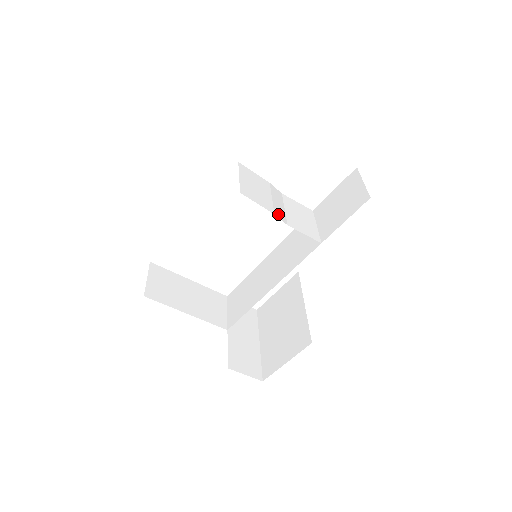
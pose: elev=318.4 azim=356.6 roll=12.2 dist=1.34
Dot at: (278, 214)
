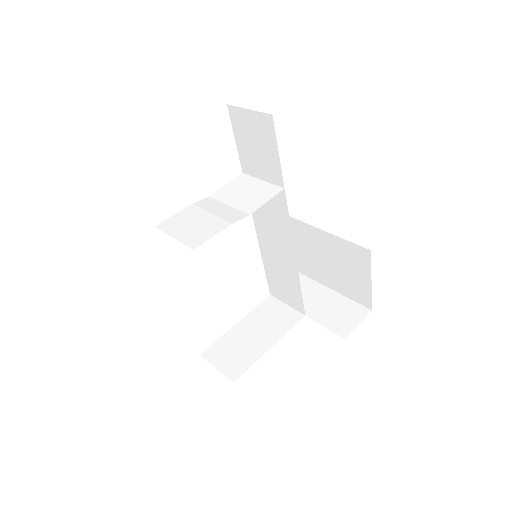
Dot at: (233, 219)
